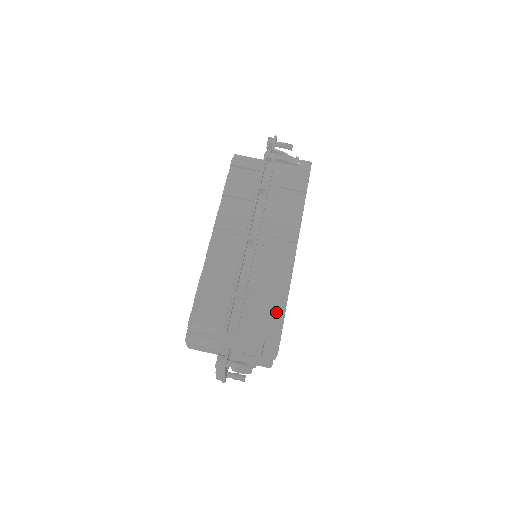
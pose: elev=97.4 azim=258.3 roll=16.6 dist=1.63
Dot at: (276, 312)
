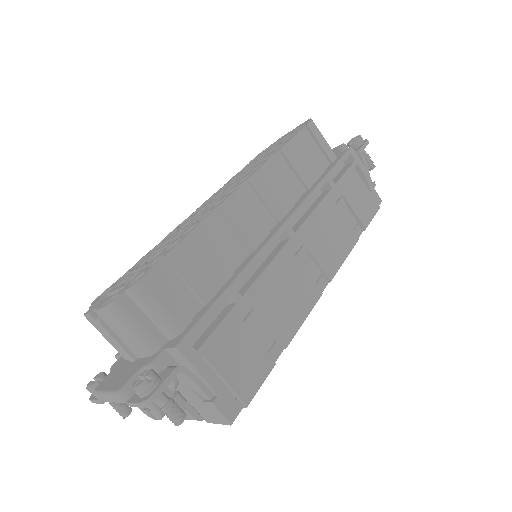
Dot at: (265, 358)
